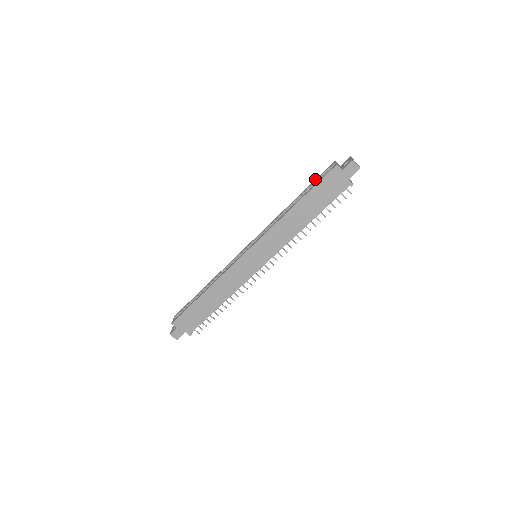
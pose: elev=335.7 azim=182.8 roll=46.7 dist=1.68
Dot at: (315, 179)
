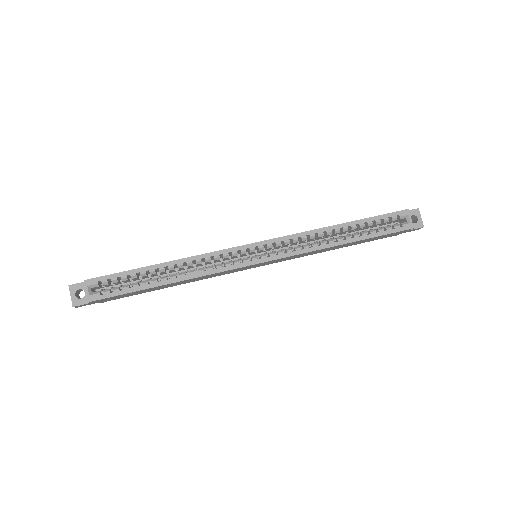
Dot at: (378, 215)
